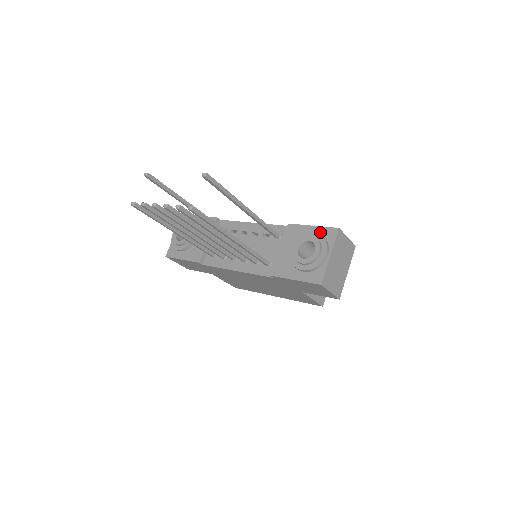
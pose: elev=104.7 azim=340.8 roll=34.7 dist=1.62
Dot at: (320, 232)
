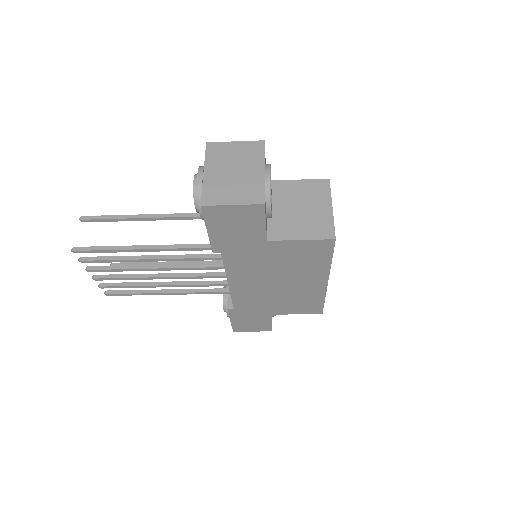
Dot at: occluded
